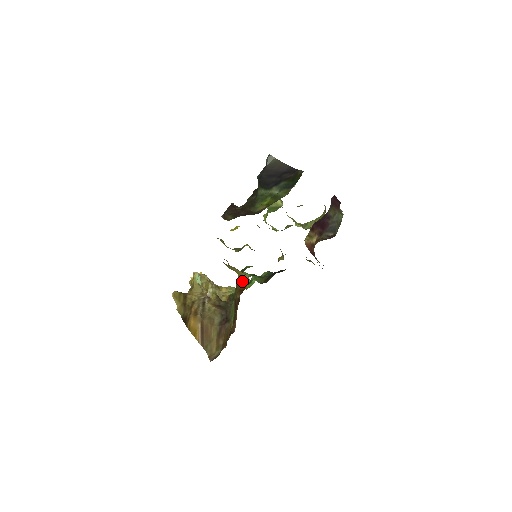
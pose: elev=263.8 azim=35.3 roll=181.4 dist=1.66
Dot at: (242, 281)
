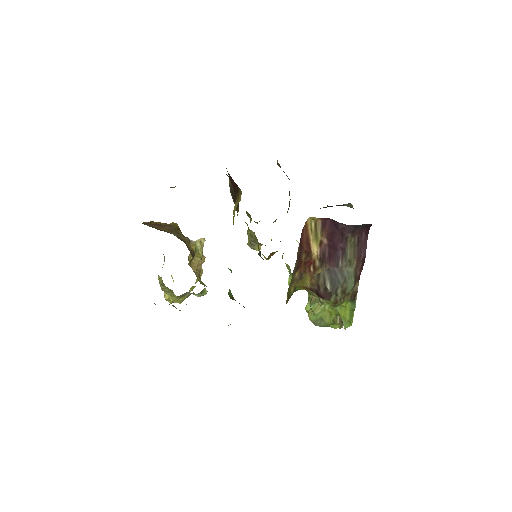
Dot at: occluded
